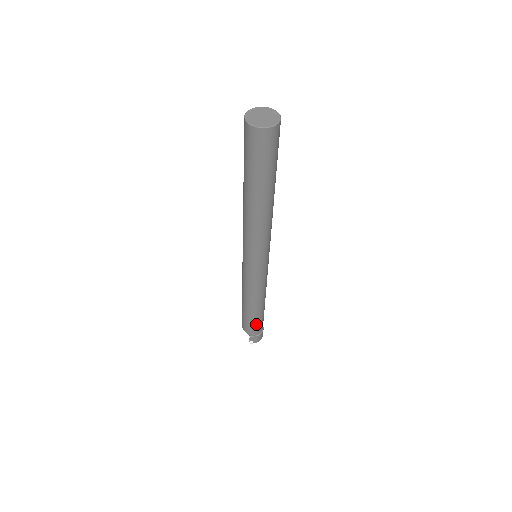
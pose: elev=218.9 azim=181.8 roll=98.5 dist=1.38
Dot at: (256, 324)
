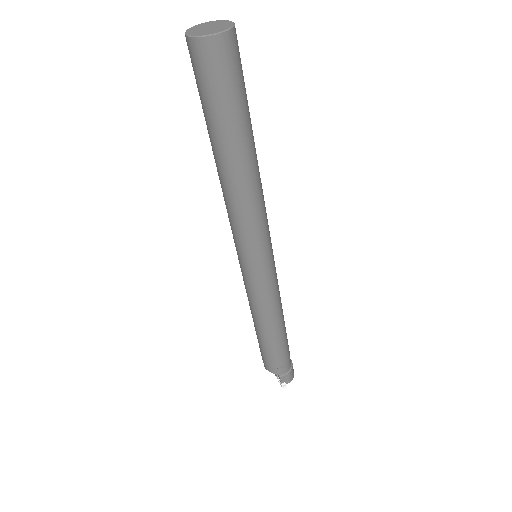
Dot at: (282, 356)
